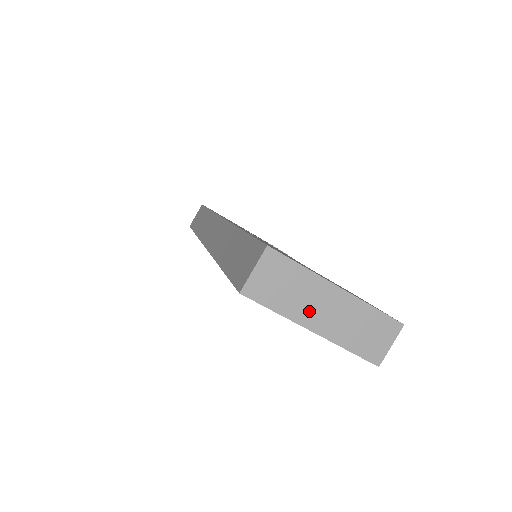
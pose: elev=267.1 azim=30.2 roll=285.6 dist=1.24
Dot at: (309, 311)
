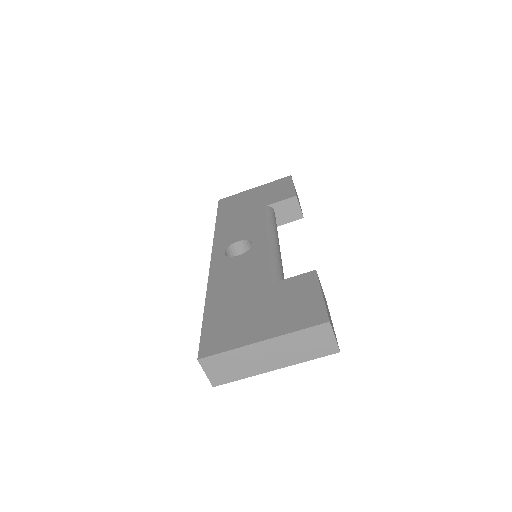
Dot at: (259, 364)
